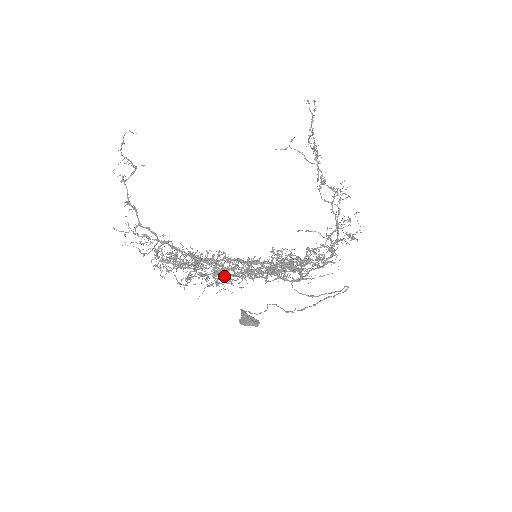
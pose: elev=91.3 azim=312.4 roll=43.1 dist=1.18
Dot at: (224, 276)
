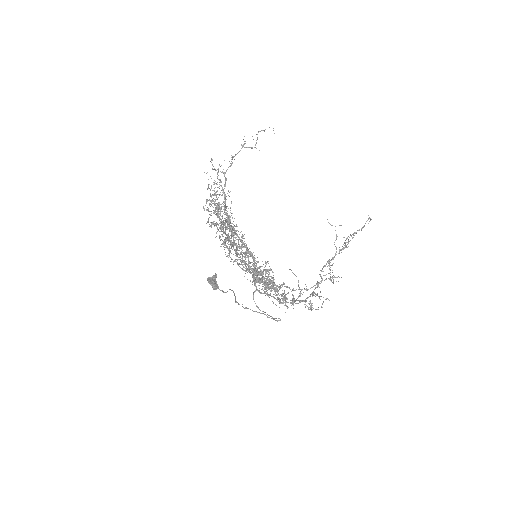
Dot at: occluded
